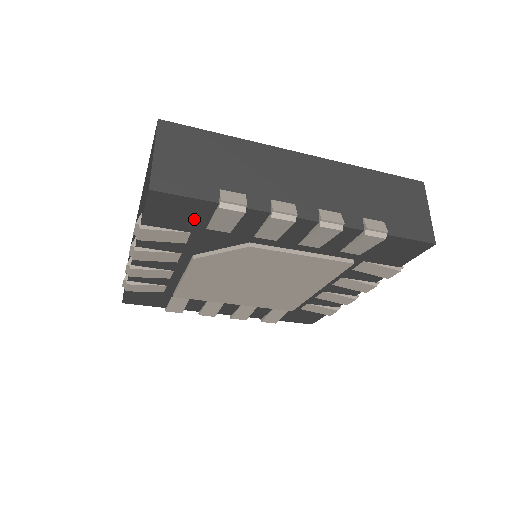
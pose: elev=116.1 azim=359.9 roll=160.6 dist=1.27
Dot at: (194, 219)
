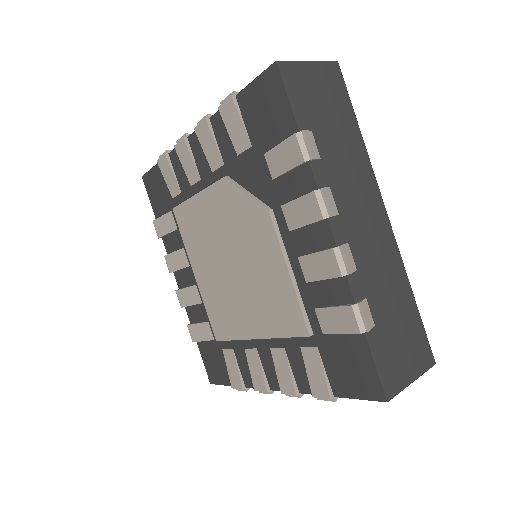
Dot at: (268, 132)
